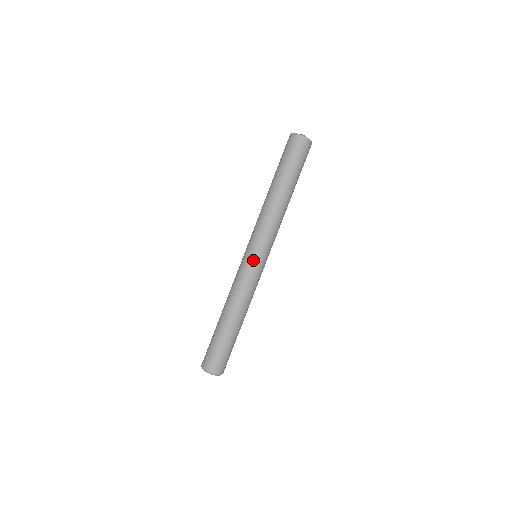
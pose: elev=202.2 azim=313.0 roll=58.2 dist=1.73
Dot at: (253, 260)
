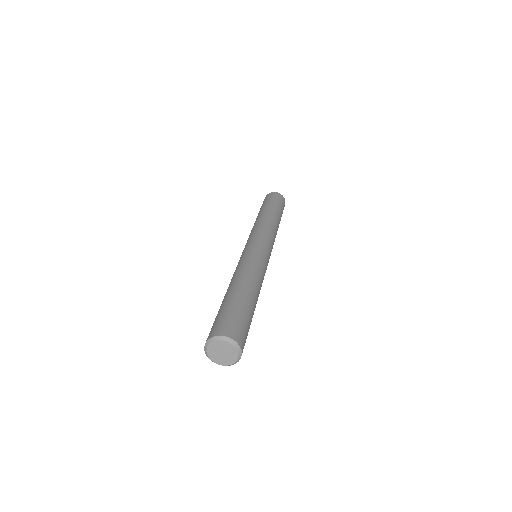
Dot at: (250, 246)
